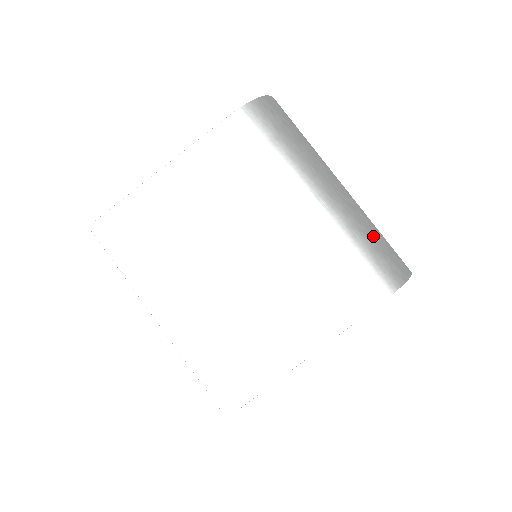
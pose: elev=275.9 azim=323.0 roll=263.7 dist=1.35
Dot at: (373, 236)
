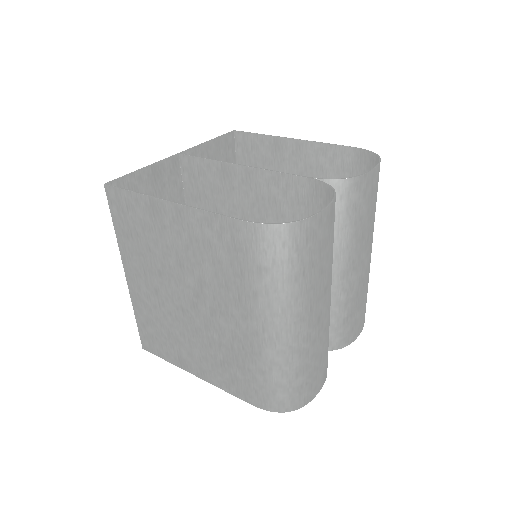
Dot at: (290, 377)
